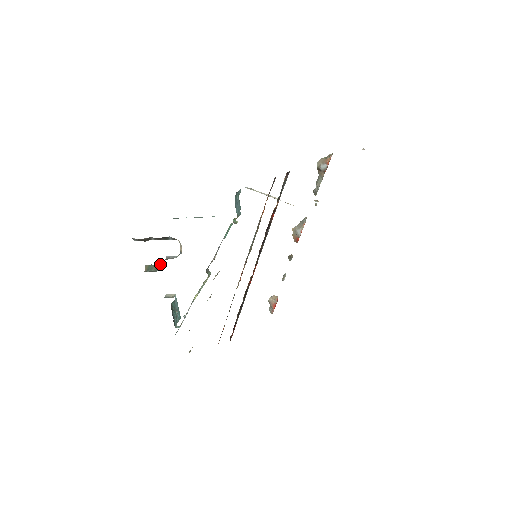
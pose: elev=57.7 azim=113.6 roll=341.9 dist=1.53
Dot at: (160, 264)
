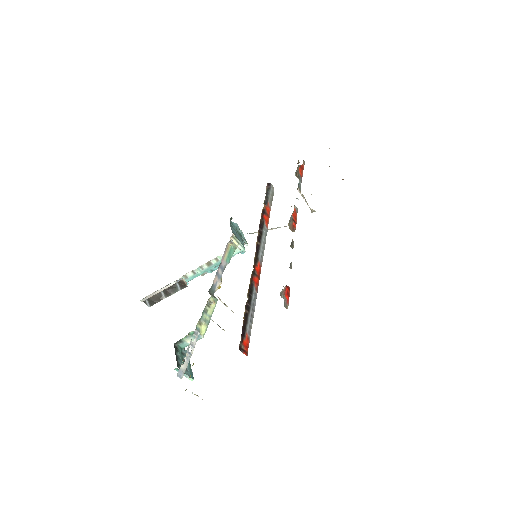
Dot at: occluded
